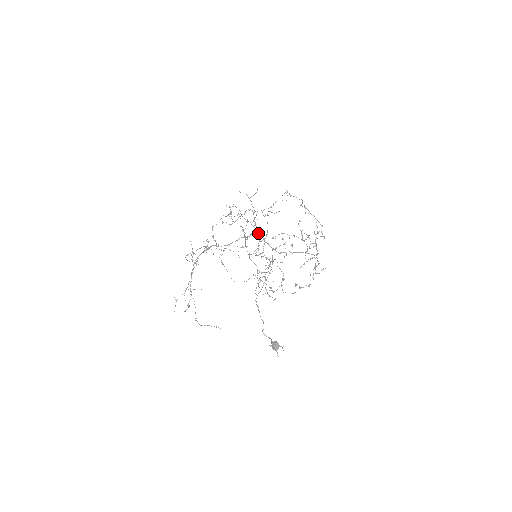
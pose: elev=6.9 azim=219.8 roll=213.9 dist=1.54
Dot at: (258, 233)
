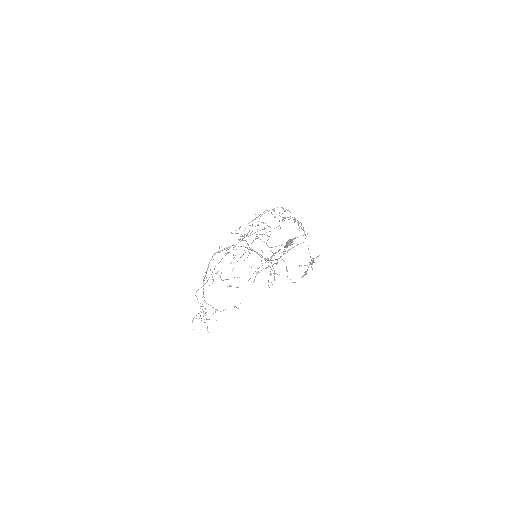
Dot at: (253, 250)
